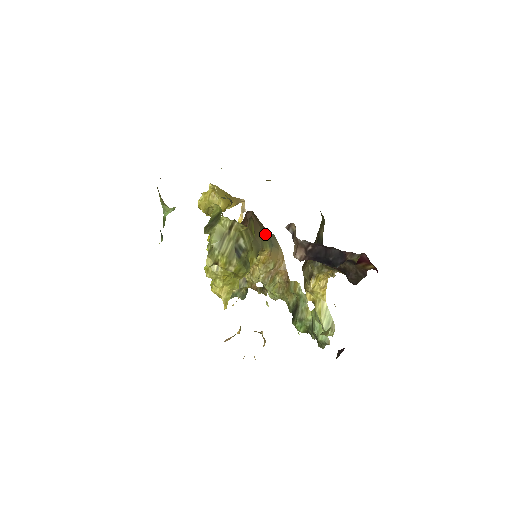
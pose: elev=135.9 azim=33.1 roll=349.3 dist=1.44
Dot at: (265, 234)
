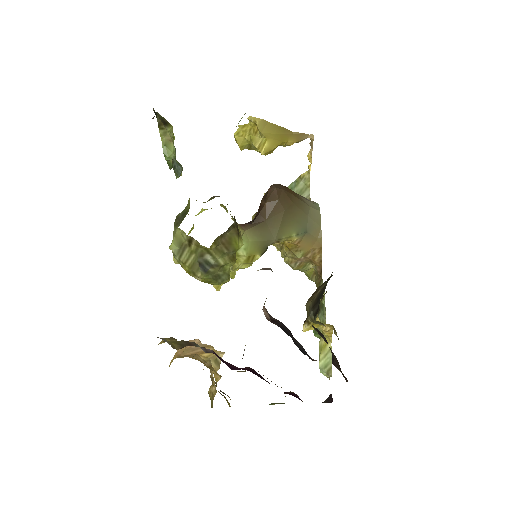
Dot at: (294, 219)
